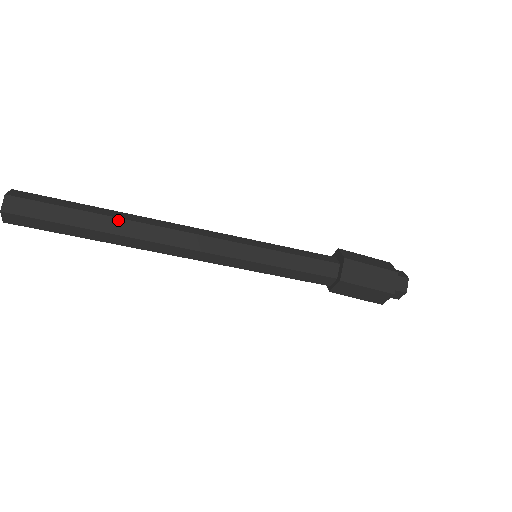
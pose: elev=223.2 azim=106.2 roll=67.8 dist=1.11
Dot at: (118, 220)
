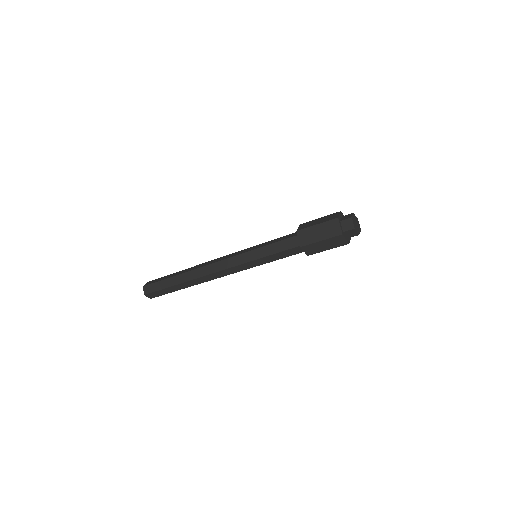
Dot at: (186, 283)
